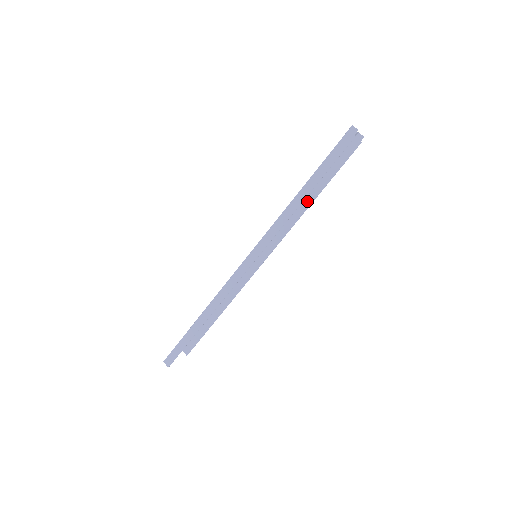
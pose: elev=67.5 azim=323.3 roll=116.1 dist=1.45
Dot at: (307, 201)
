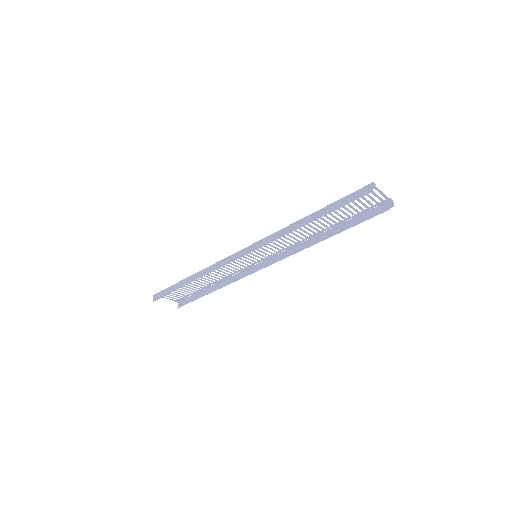
Dot at: (321, 237)
